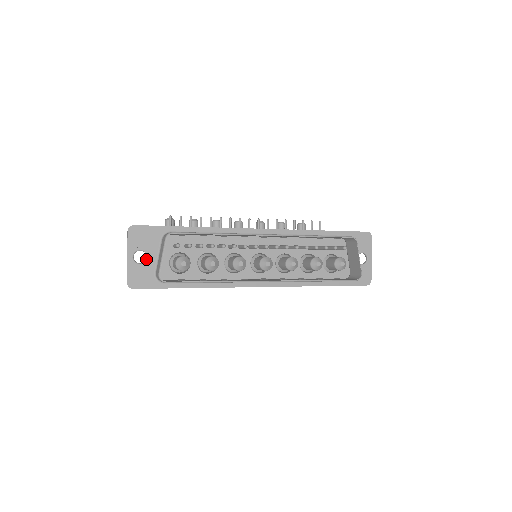
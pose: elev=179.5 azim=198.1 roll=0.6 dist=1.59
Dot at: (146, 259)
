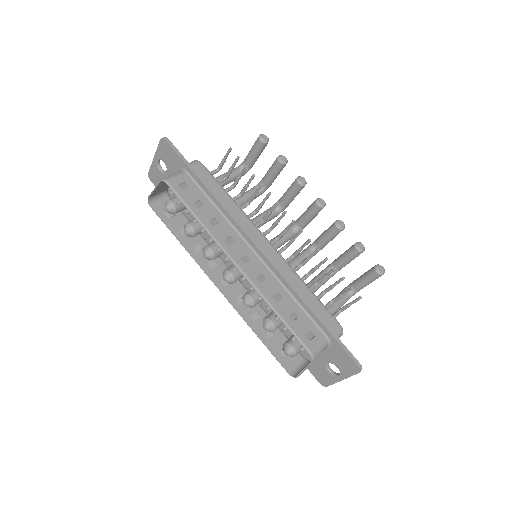
Dot at: (165, 171)
